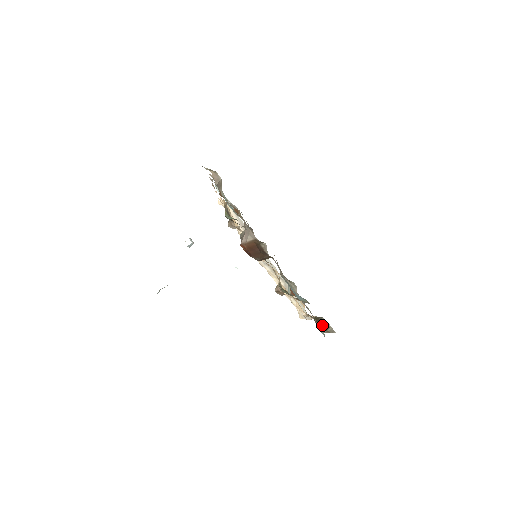
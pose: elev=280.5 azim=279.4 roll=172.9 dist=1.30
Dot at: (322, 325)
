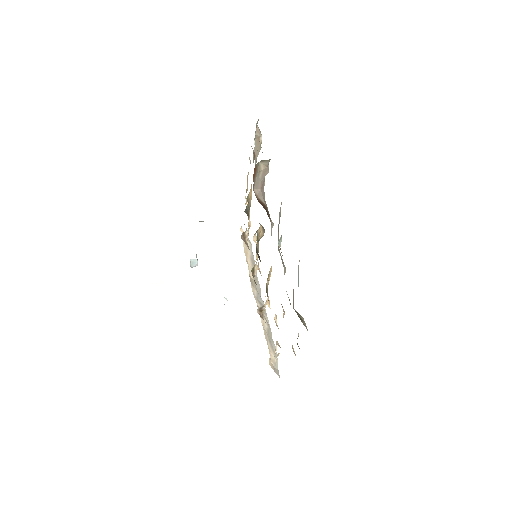
Dot at: (297, 312)
